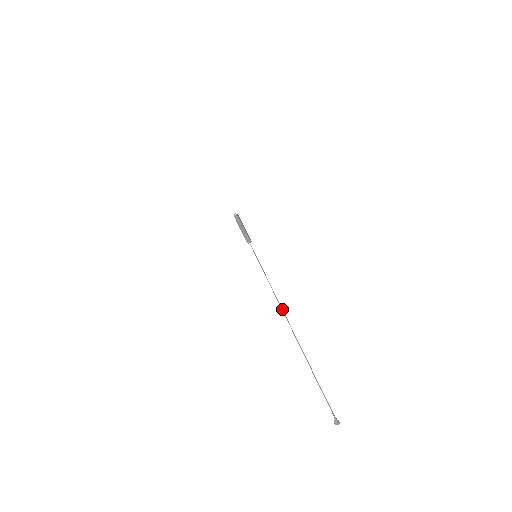
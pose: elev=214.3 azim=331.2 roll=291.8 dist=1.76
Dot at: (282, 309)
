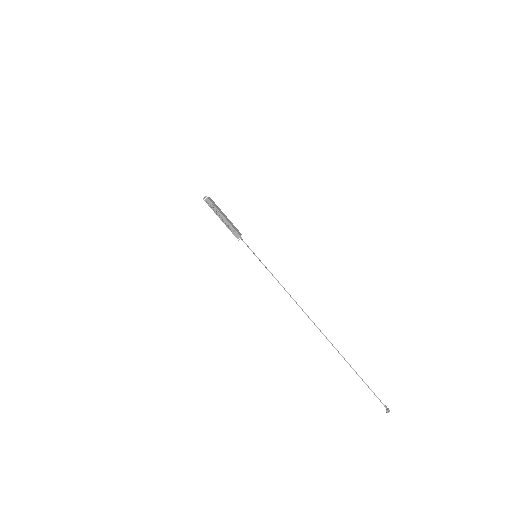
Dot at: (308, 317)
